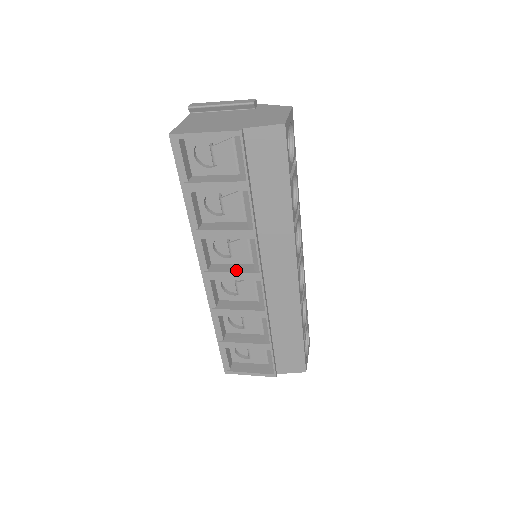
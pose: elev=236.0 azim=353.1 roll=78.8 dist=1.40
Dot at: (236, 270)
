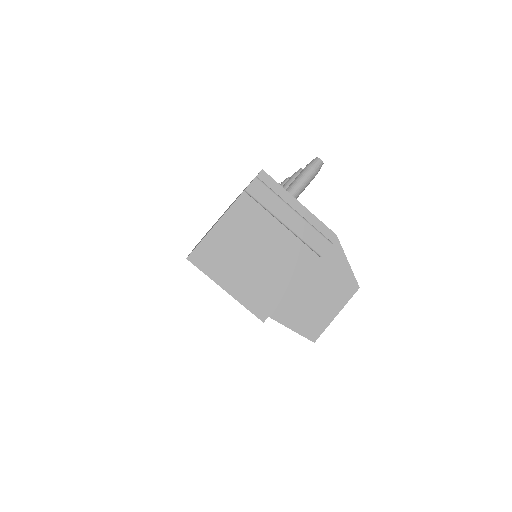
Dot at: occluded
